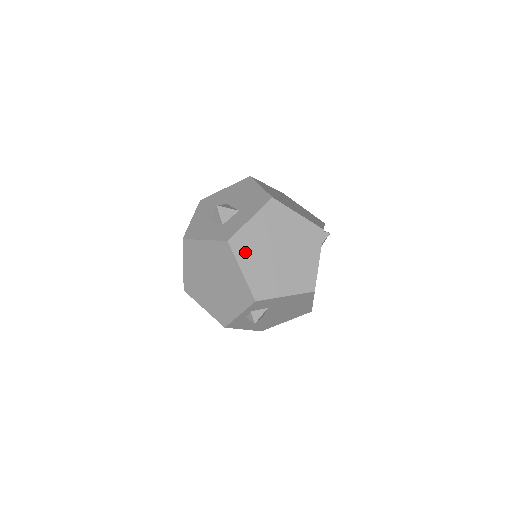
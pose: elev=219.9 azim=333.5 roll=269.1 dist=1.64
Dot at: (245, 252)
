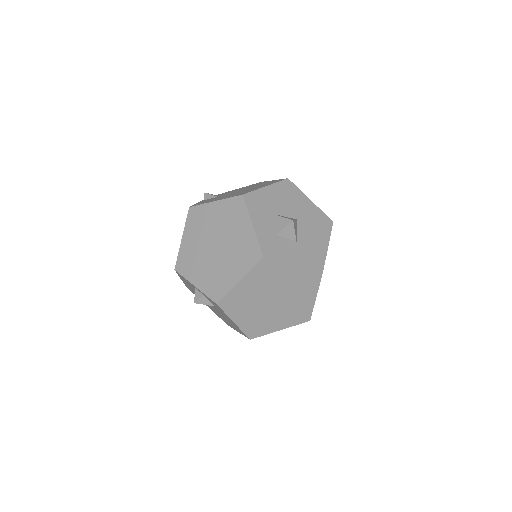
Dot at: (260, 275)
